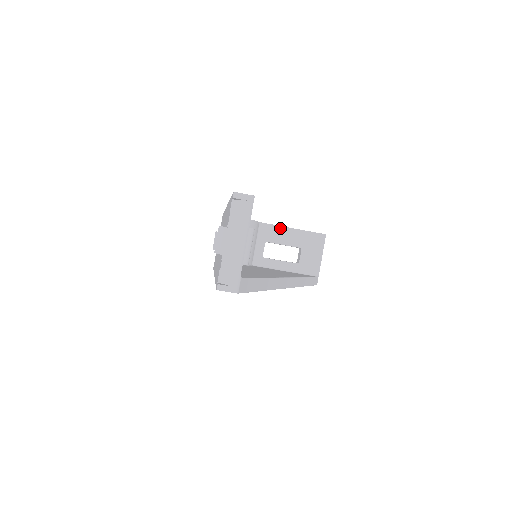
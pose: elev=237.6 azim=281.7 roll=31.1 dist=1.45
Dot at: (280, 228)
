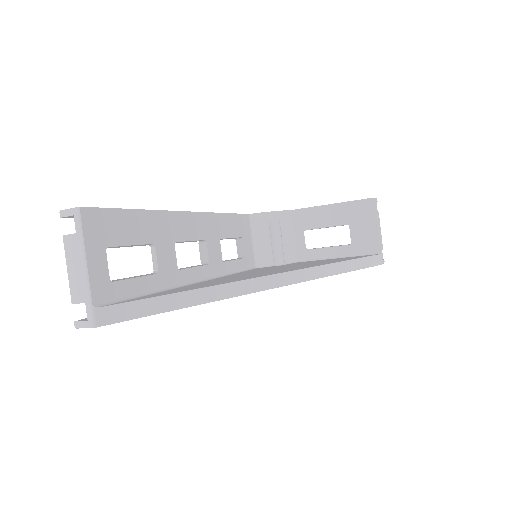
Dot at: (316, 209)
